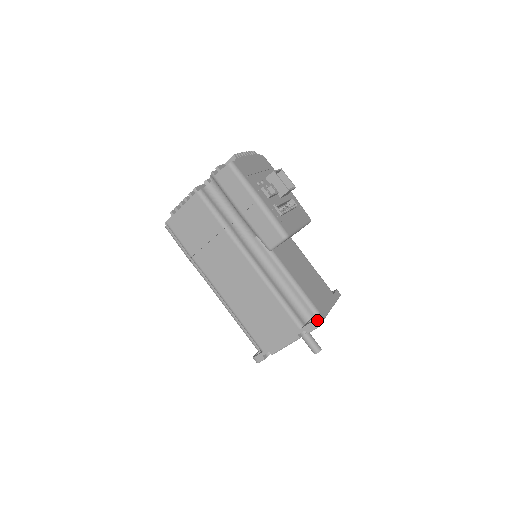
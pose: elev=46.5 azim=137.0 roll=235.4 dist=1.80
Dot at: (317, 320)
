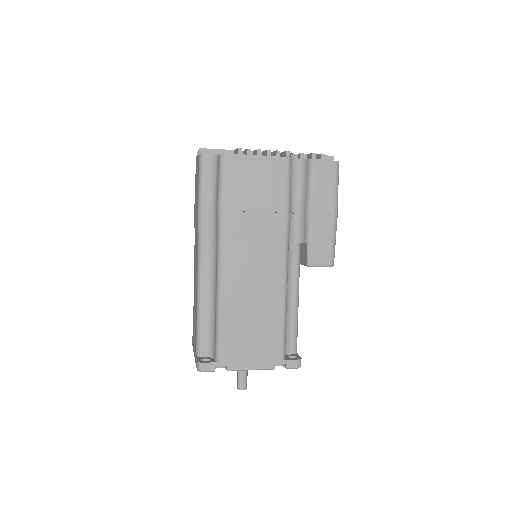
Dot at: occluded
